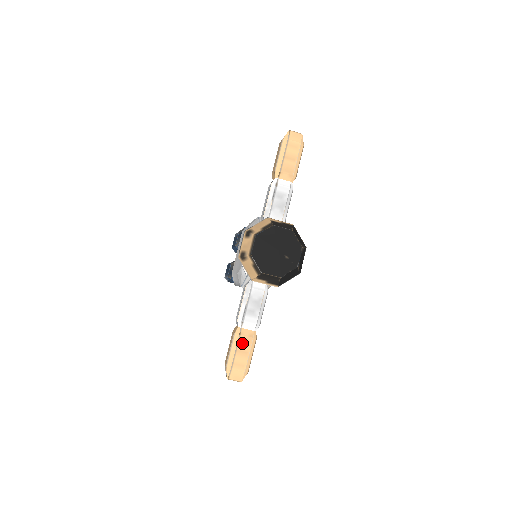
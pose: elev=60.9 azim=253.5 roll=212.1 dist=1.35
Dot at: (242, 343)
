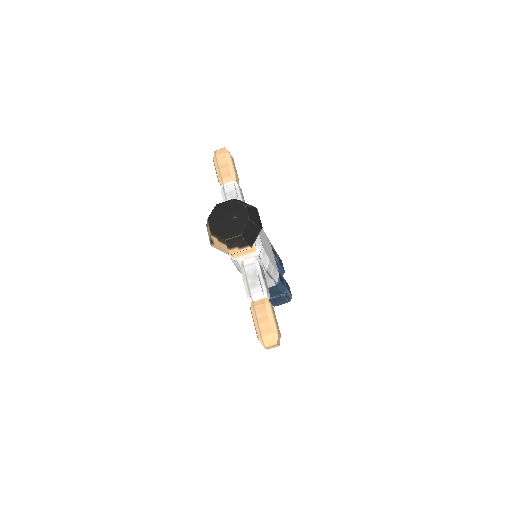
Dot at: (259, 312)
